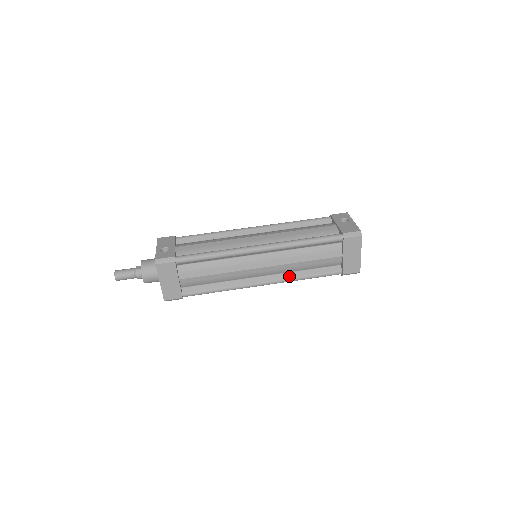
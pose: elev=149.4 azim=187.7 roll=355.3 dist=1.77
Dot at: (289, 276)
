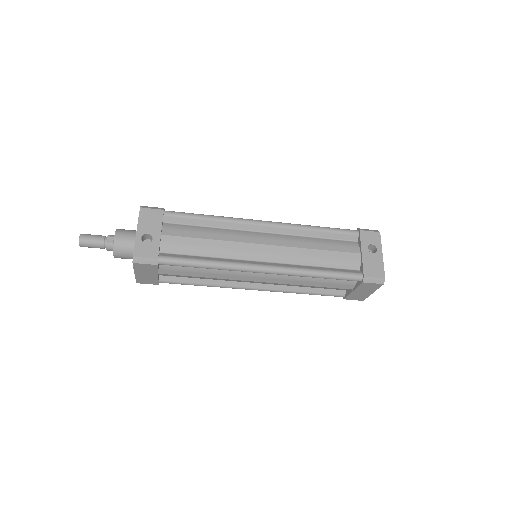
Dot at: (286, 289)
